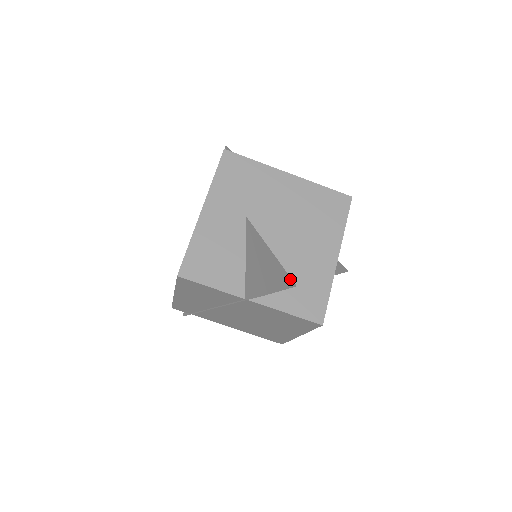
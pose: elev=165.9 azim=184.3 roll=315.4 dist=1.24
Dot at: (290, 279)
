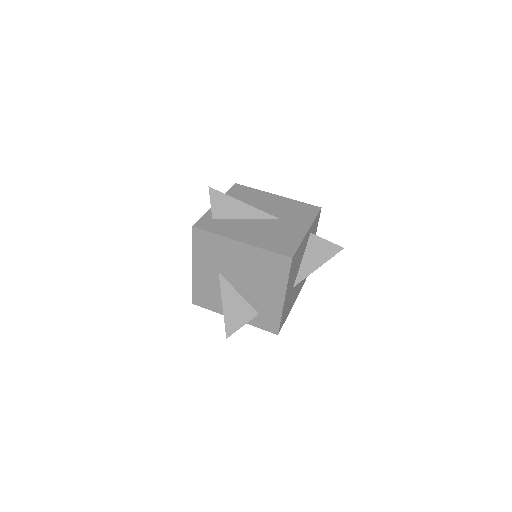
Dot at: (253, 311)
